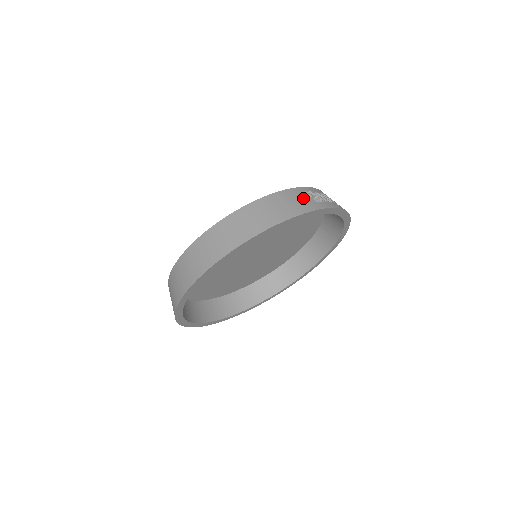
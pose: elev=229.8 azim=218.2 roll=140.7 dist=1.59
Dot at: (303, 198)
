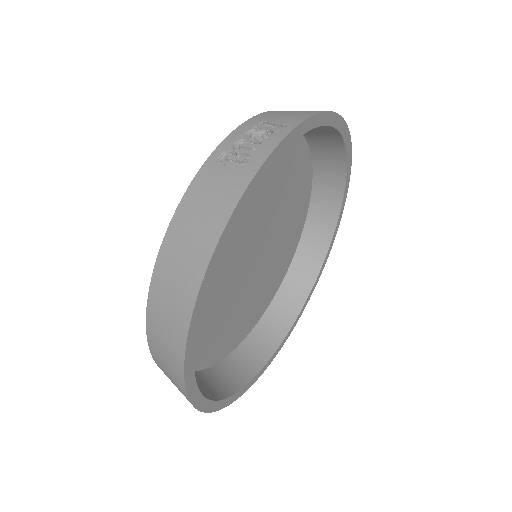
Dot at: (217, 182)
